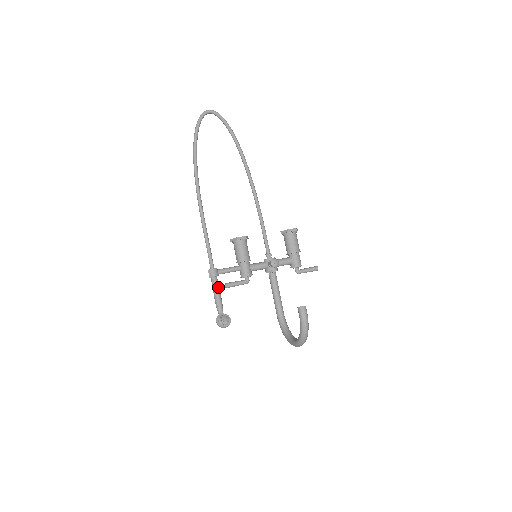
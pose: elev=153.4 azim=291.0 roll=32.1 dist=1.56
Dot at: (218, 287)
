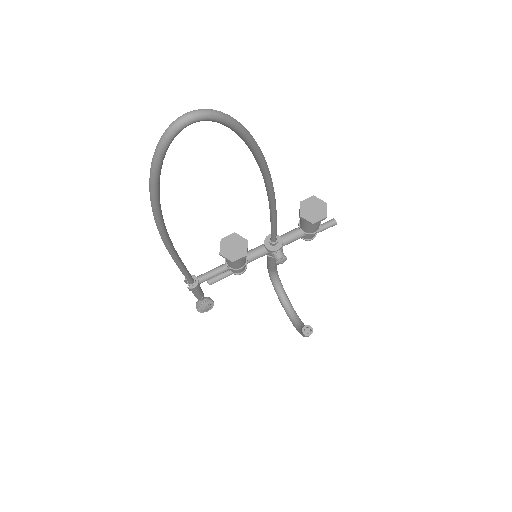
Dot at: (199, 291)
